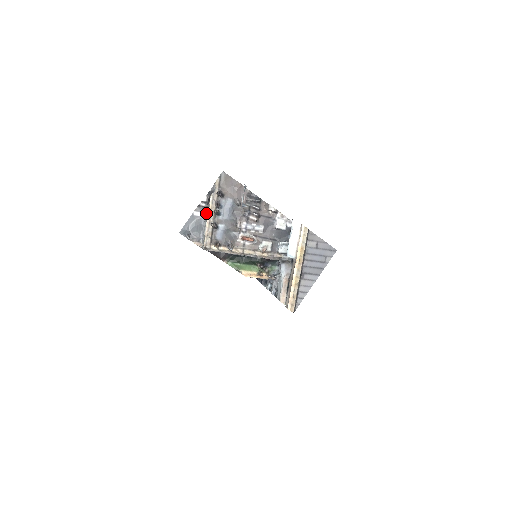
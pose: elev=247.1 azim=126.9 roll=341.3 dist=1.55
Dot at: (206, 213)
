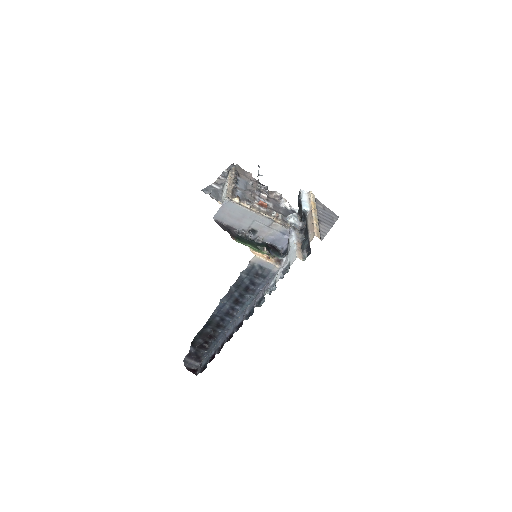
Dot at: (222, 188)
